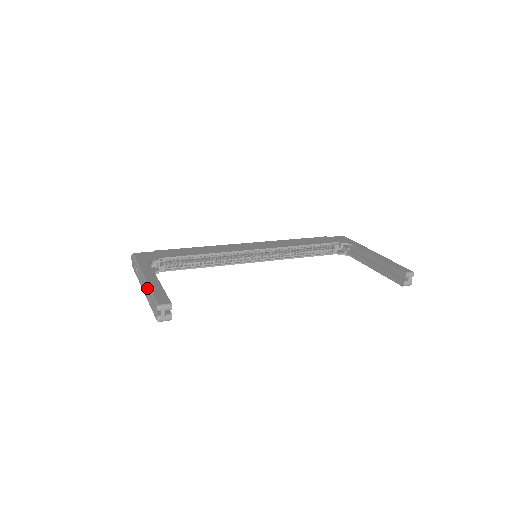
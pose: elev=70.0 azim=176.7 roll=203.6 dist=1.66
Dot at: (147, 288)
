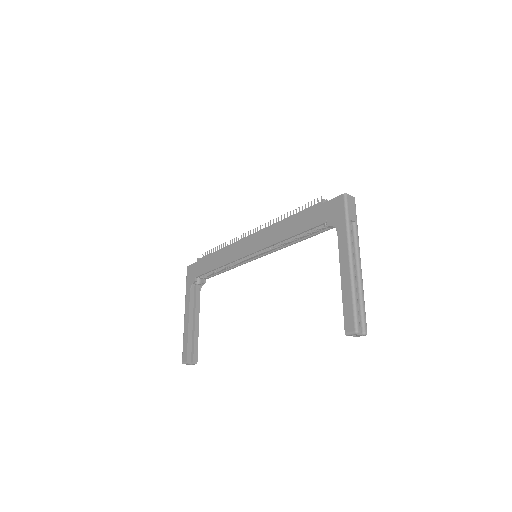
Dot at: (184, 332)
